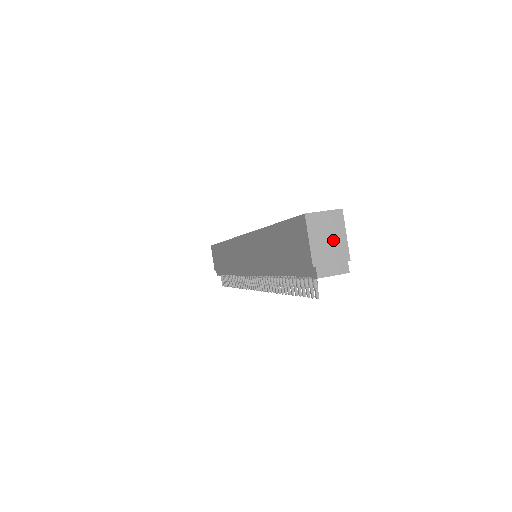
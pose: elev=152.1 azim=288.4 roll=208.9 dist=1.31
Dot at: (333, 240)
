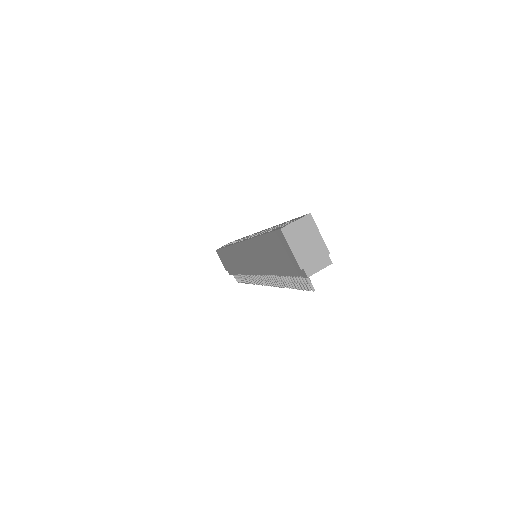
Dot at: (310, 242)
